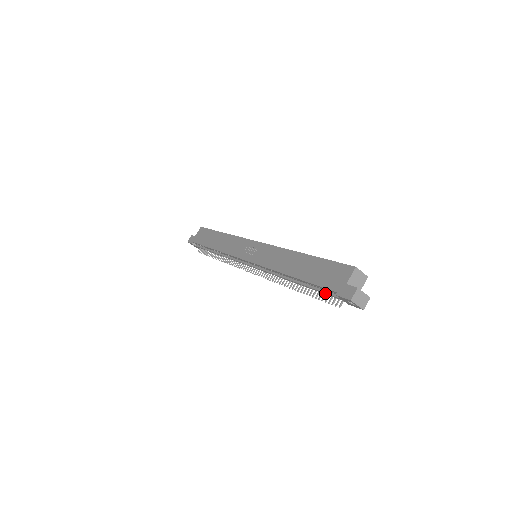
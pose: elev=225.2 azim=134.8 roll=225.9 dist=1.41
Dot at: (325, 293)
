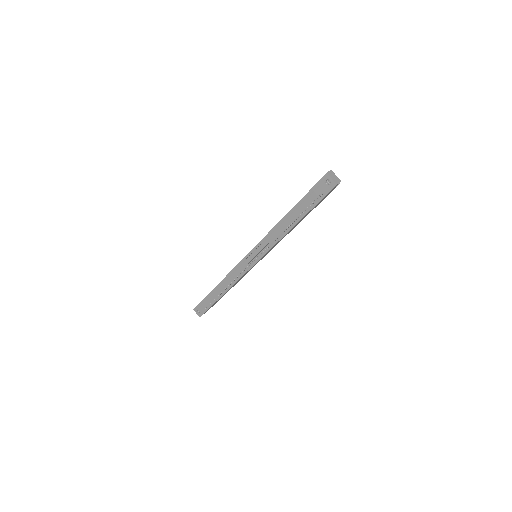
Dot at: (309, 199)
